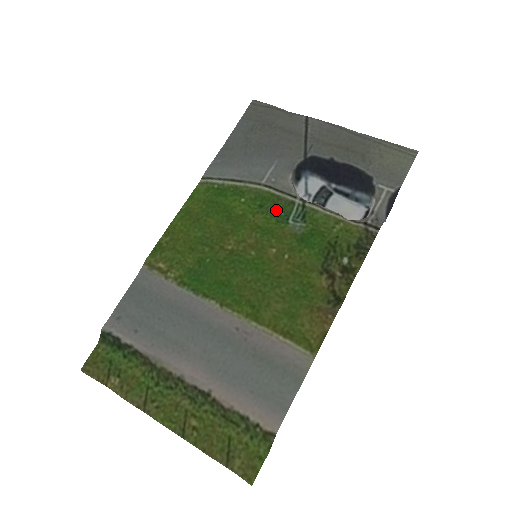
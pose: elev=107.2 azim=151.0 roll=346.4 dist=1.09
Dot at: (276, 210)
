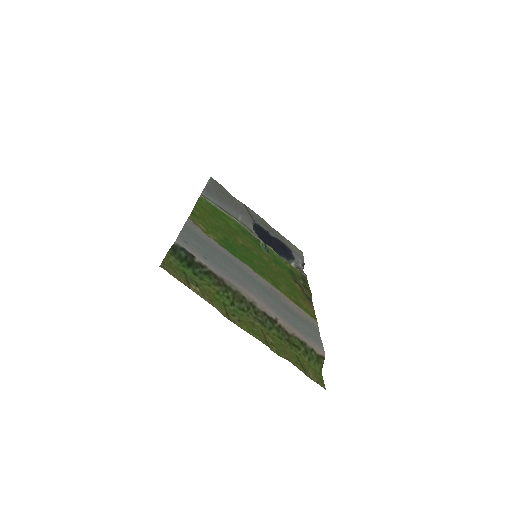
Dot at: (252, 239)
